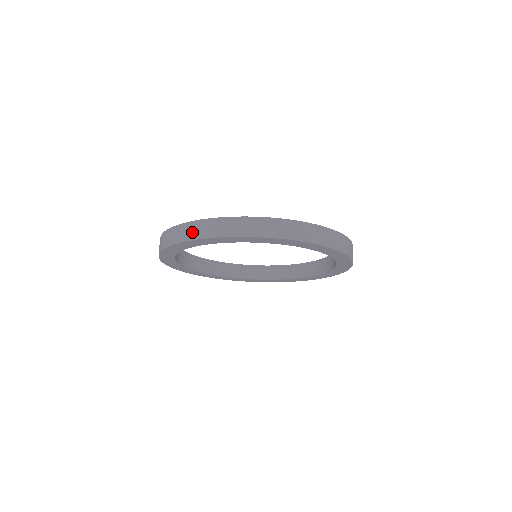
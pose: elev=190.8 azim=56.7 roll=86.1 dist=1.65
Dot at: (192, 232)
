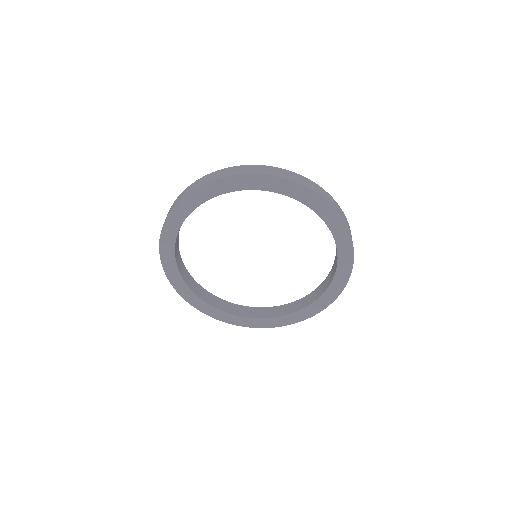
Dot at: (239, 170)
